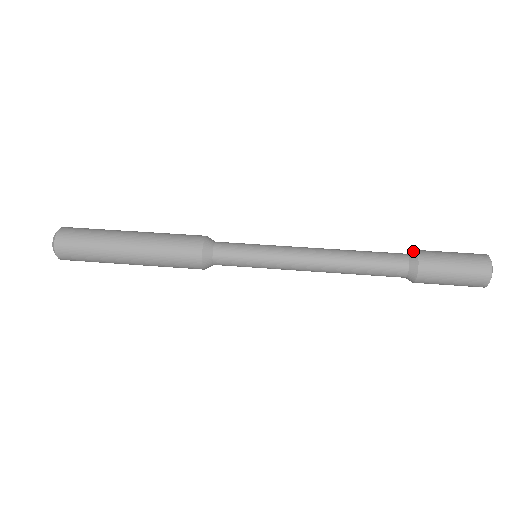
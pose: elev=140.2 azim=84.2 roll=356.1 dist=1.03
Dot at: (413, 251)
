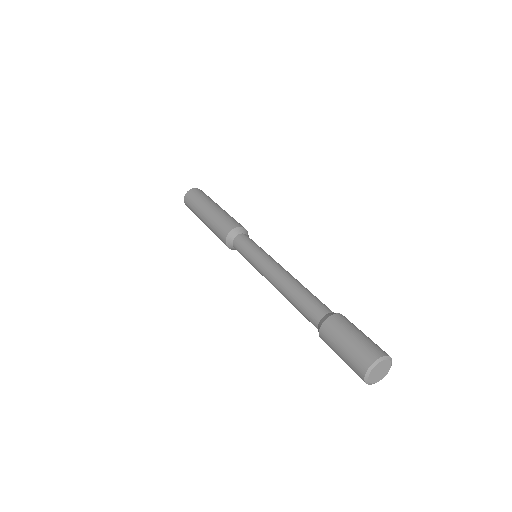
Dot at: (338, 313)
